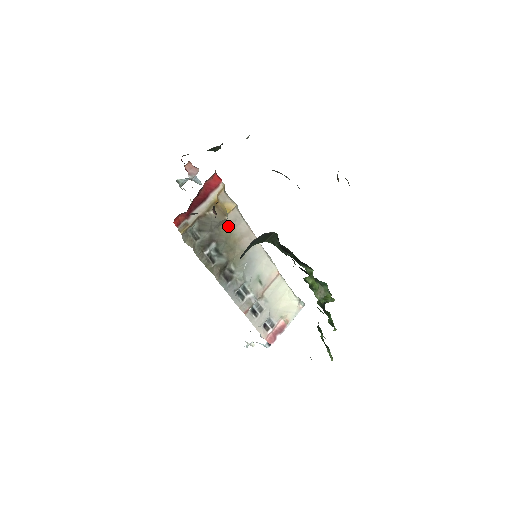
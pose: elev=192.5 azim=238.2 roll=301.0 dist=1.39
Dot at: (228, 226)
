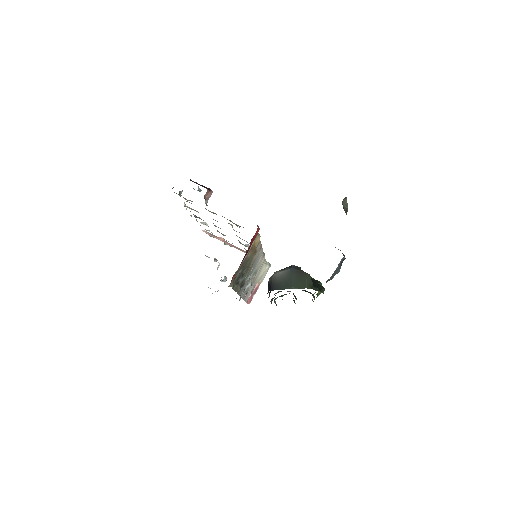
Dot at: occluded
